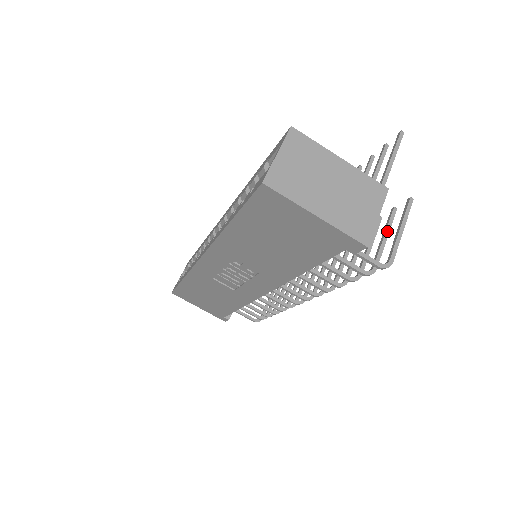
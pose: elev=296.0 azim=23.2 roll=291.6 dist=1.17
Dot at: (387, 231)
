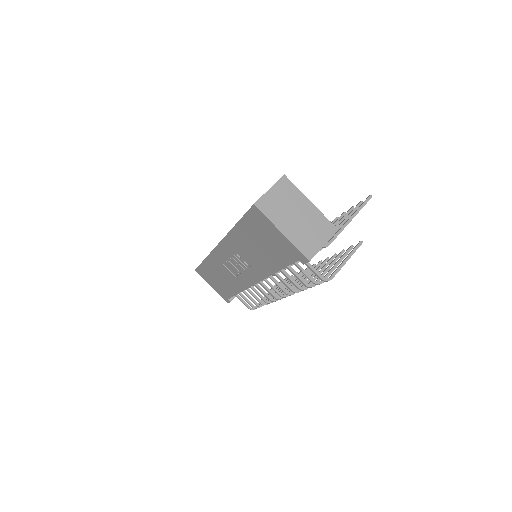
Dot at: (341, 260)
